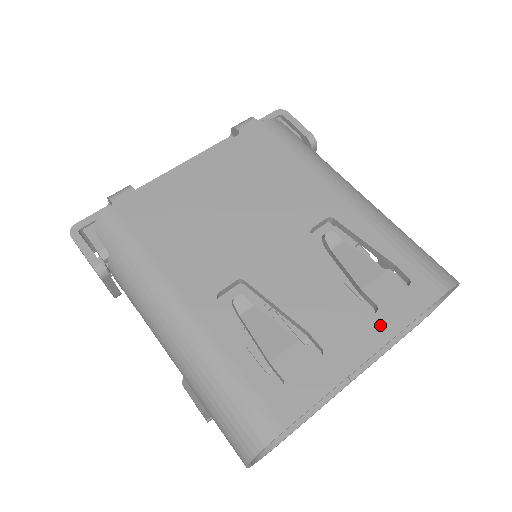
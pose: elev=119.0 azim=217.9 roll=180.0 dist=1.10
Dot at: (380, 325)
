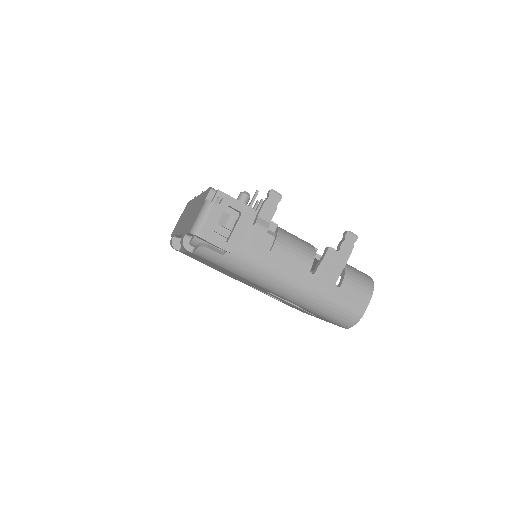
Dot at: occluded
